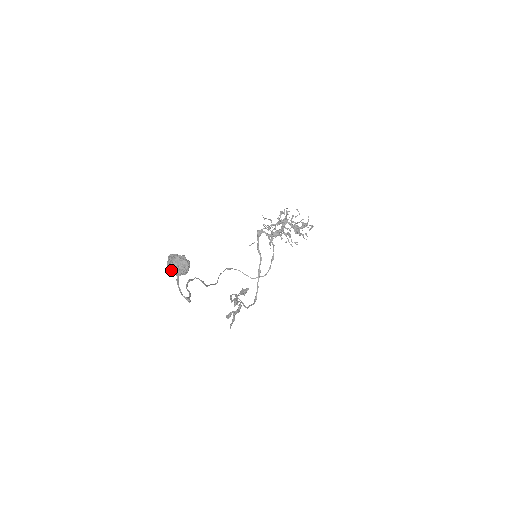
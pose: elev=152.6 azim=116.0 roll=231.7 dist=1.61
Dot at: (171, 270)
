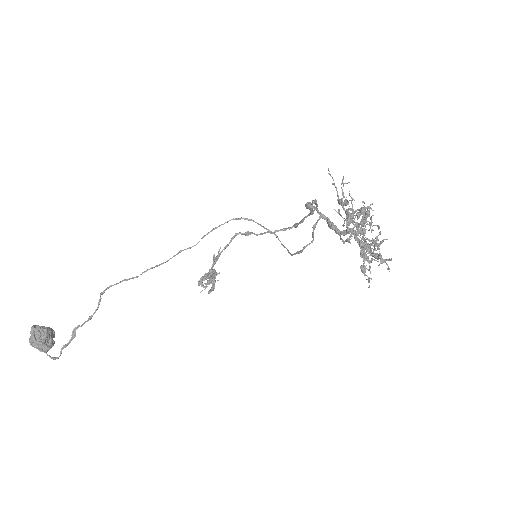
Dot at: occluded
